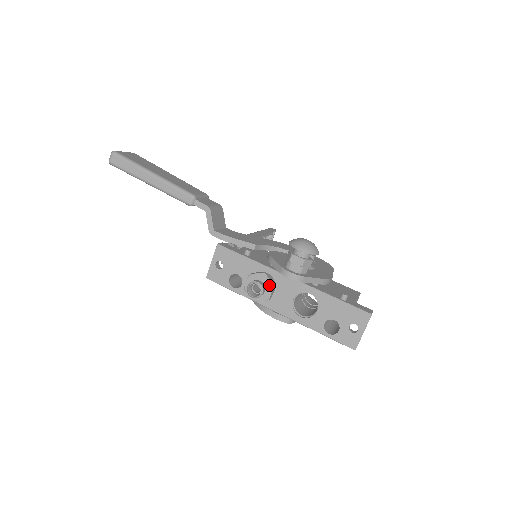
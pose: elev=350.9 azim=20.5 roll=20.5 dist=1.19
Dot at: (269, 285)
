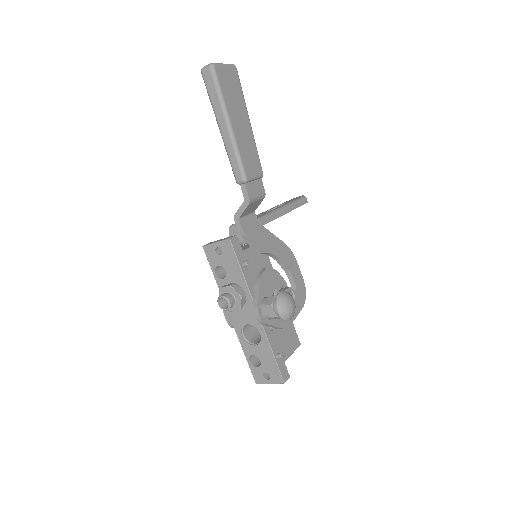
Dot at: (238, 306)
